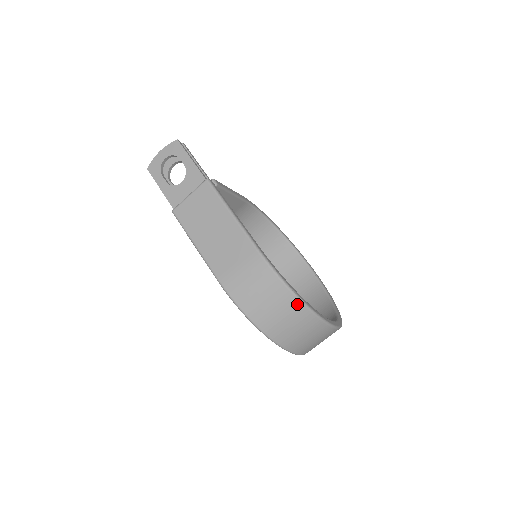
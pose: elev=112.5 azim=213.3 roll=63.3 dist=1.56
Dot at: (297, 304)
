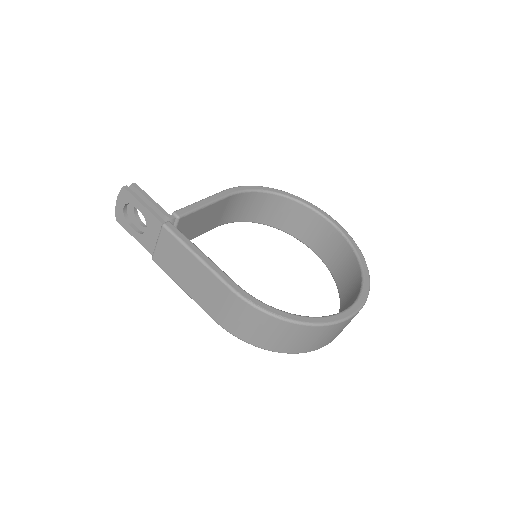
Dot at: (292, 326)
